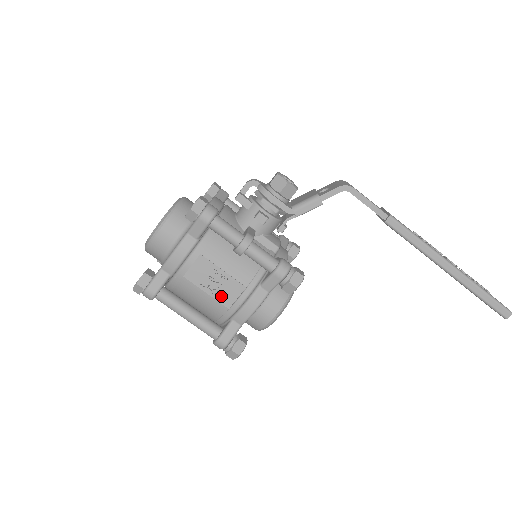
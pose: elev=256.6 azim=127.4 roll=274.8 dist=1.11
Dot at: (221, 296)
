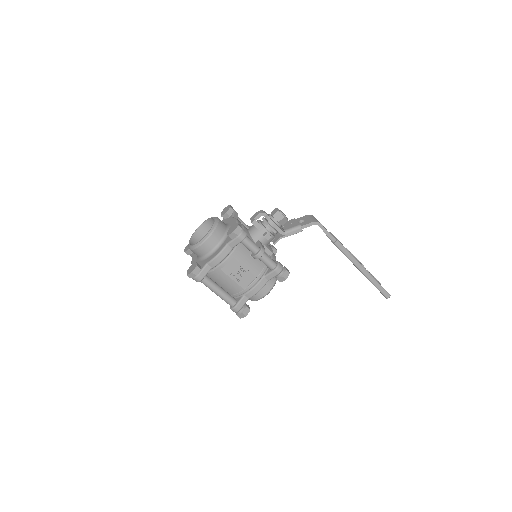
Dot at: (241, 282)
